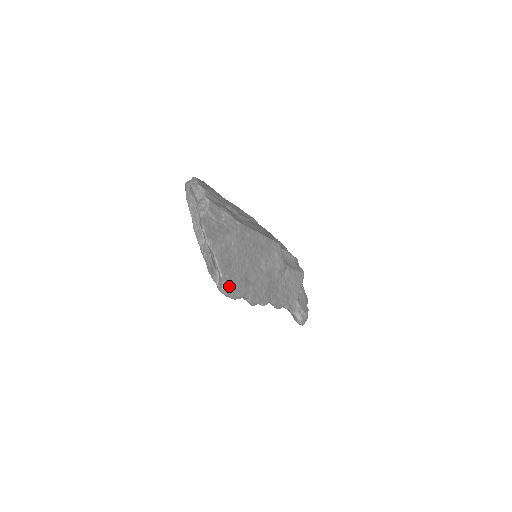
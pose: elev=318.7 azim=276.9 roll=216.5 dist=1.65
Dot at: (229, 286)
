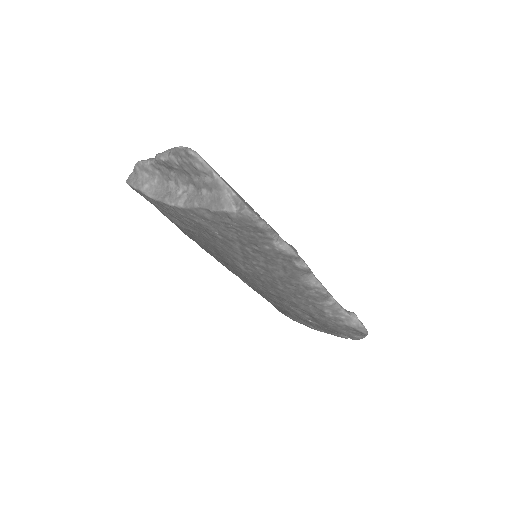
Dot at: occluded
